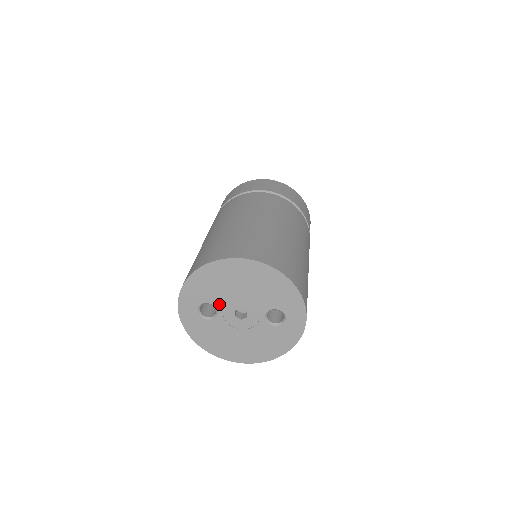
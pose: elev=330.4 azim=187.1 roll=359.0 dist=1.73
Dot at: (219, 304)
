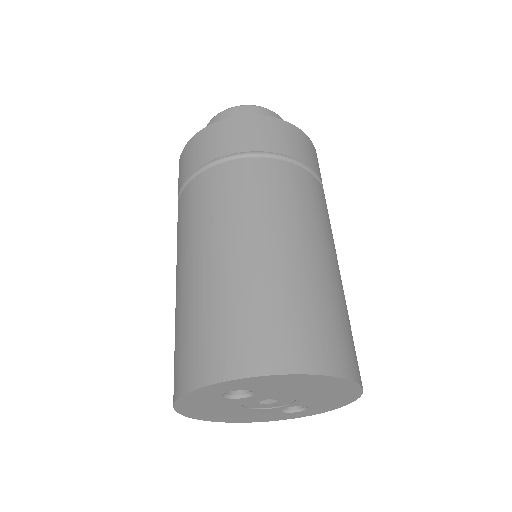
Dot at: (263, 394)
